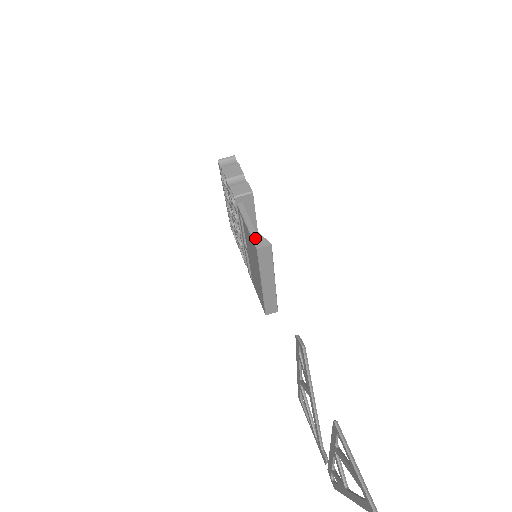
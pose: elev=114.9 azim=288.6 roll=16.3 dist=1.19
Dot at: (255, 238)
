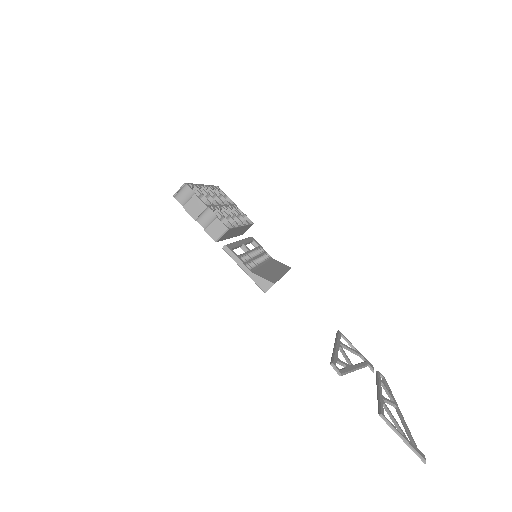
Dot at: (258, 283)
